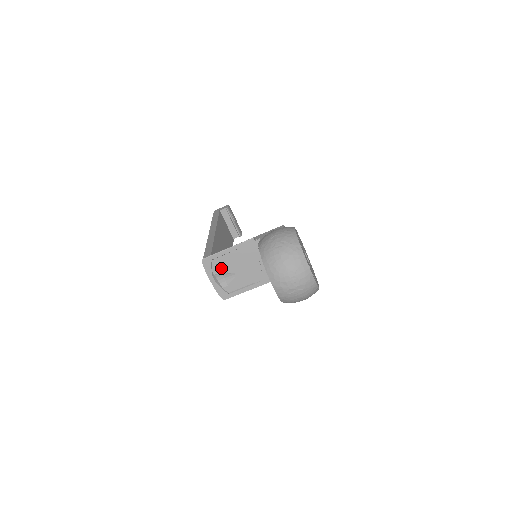
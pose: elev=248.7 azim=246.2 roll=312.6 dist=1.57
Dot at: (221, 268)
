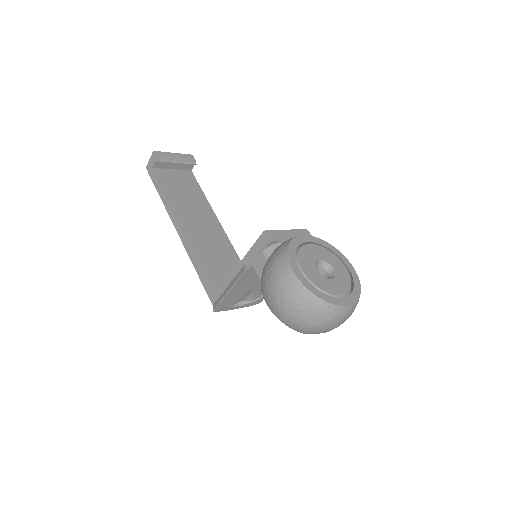
Dot at: (236, 298)
